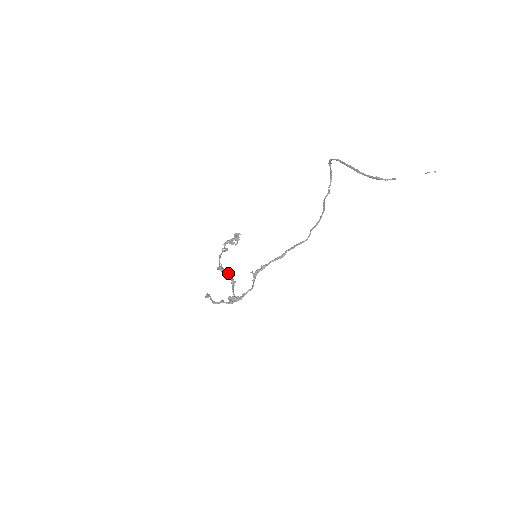
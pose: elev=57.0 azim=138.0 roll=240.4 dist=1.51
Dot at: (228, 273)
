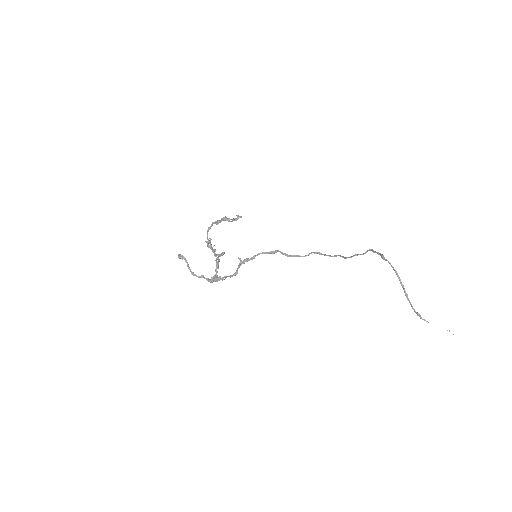
Dot at: (219, 256)
